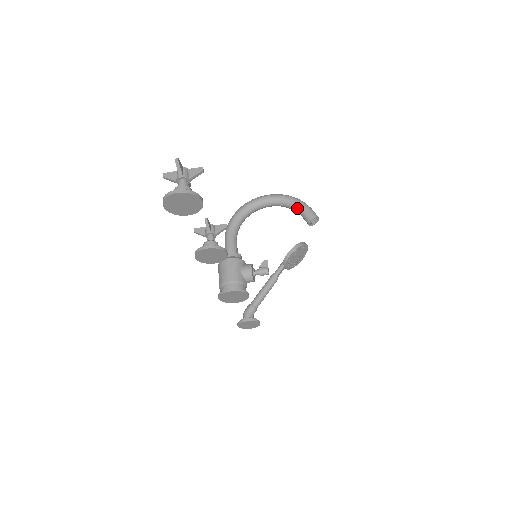
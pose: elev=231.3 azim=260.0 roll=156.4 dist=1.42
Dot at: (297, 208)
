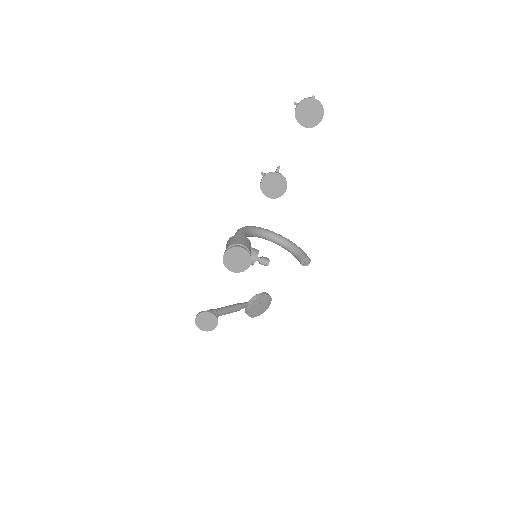
Dot at: (296, 249)
